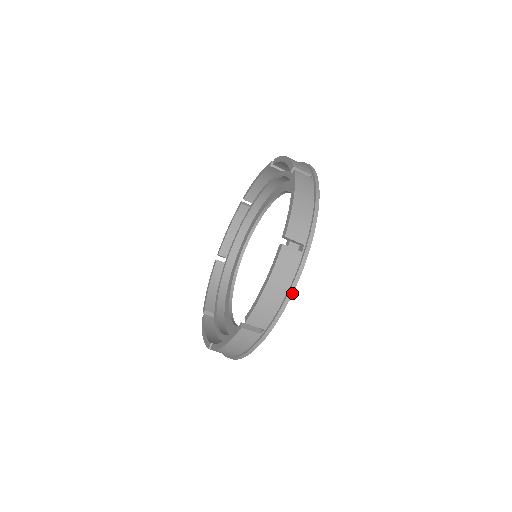
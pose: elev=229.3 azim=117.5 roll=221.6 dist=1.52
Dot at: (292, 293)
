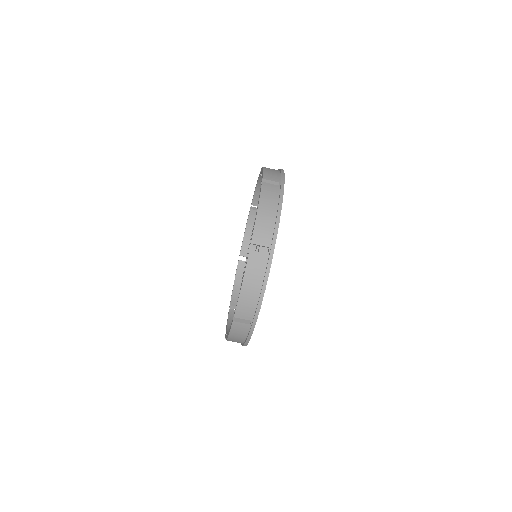
Dot at: (281, 208)
